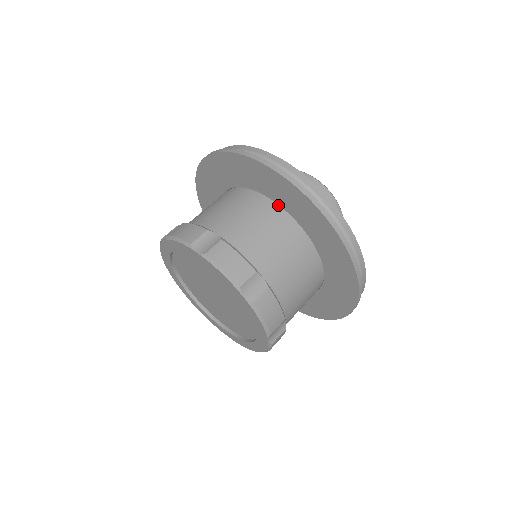
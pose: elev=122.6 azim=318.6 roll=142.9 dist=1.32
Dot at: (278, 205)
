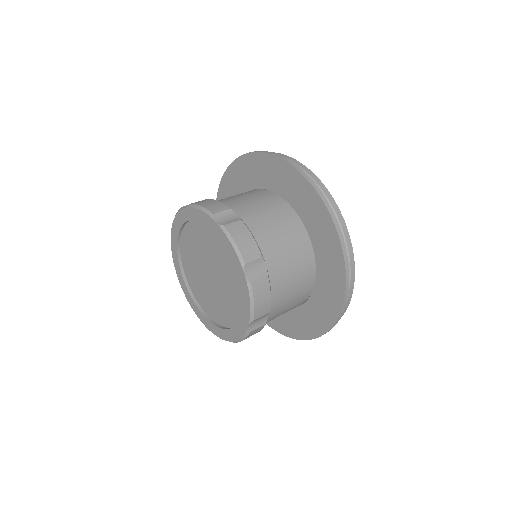
Dot at: (296, 213)
